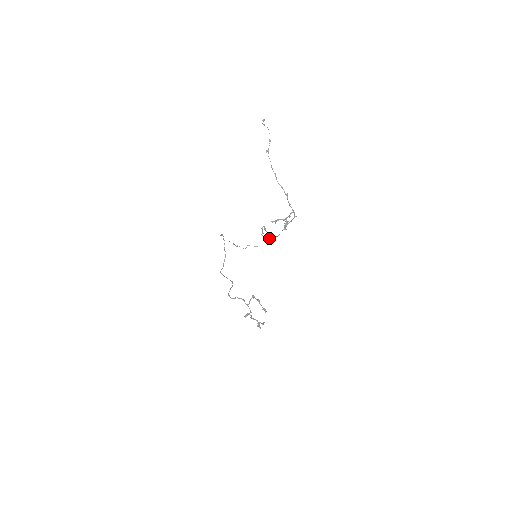
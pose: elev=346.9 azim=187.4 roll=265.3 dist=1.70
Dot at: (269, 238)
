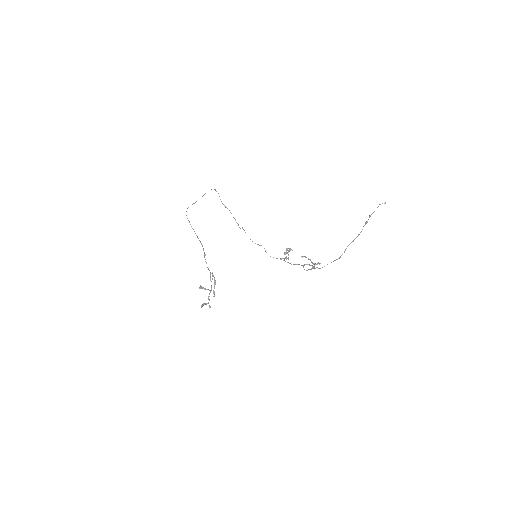
Dot at: (284, 259)
